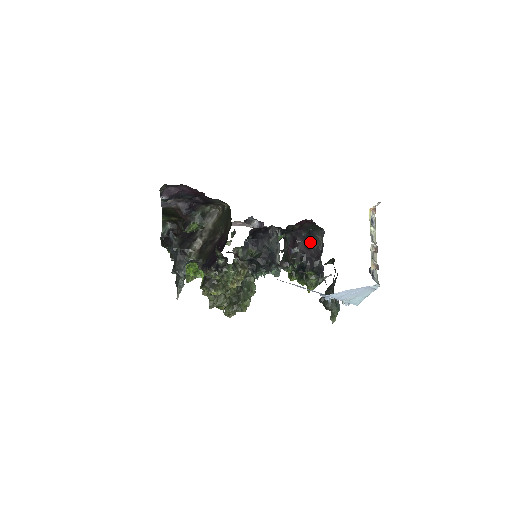
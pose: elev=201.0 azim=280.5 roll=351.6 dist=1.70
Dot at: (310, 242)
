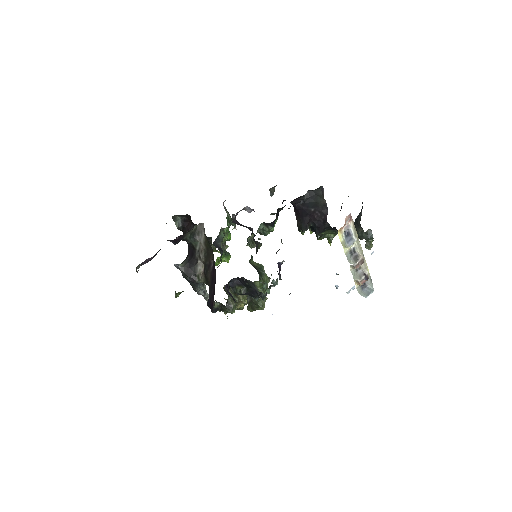
Dot at: (312, 206)
